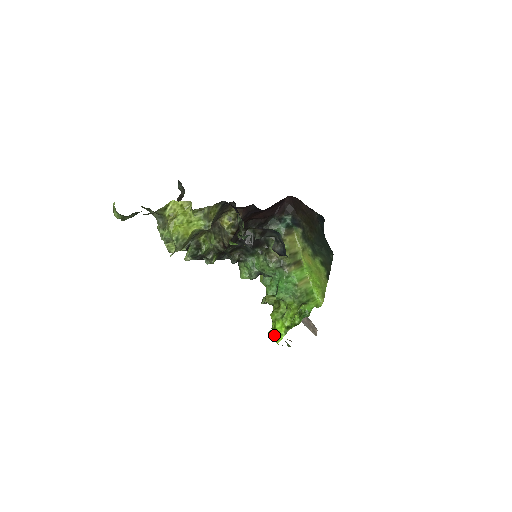
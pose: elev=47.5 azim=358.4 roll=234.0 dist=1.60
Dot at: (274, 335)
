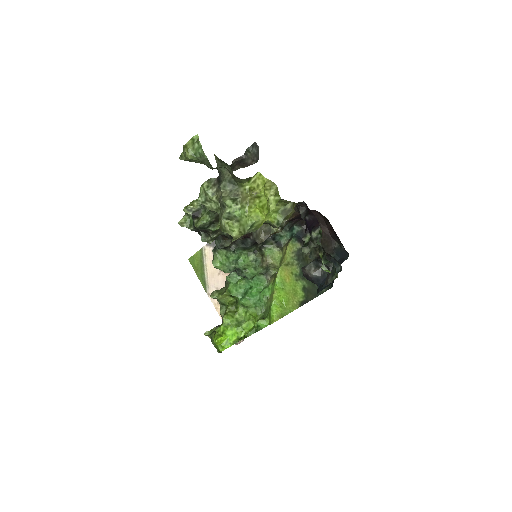
Dot at: (221, 341)
